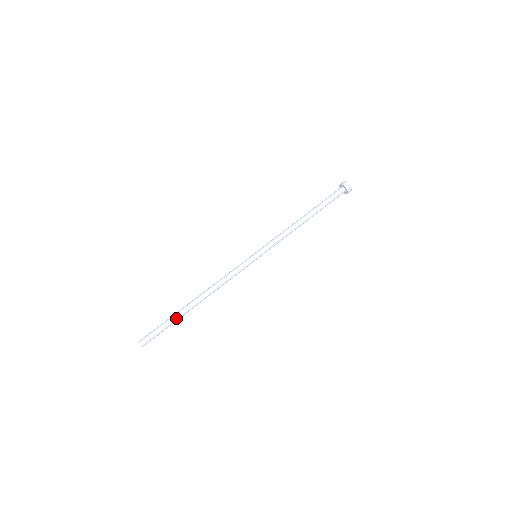
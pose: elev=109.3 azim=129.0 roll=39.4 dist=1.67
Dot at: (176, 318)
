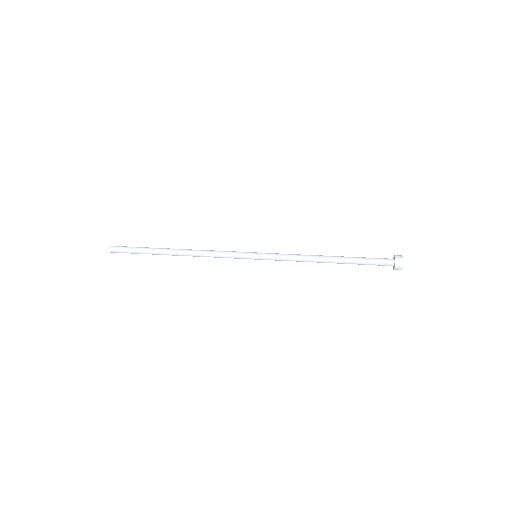
Dot at: (150, 250)
